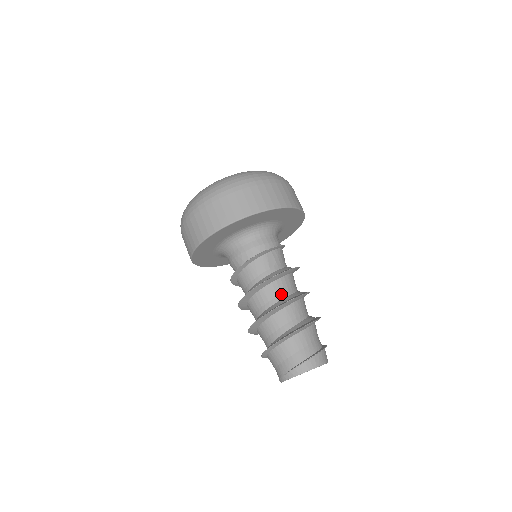
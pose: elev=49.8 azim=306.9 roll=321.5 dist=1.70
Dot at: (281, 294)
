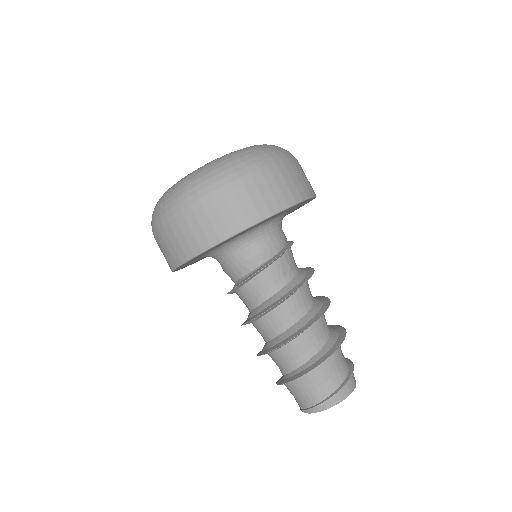
Dot at: (302, 310)
